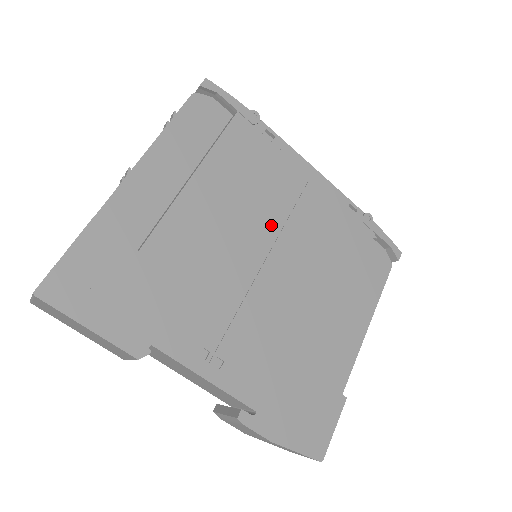
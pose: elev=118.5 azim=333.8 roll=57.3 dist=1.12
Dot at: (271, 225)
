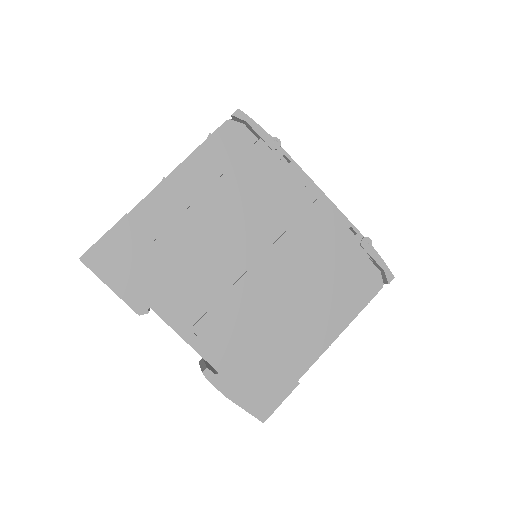
Dot at: (267, 236)
